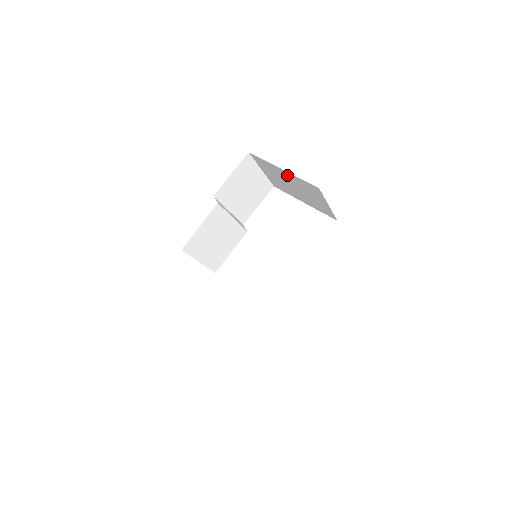
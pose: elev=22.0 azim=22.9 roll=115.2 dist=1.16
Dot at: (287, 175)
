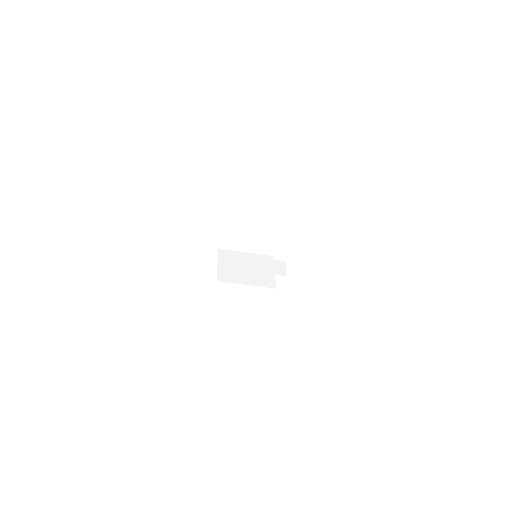
Dot at: occluded
